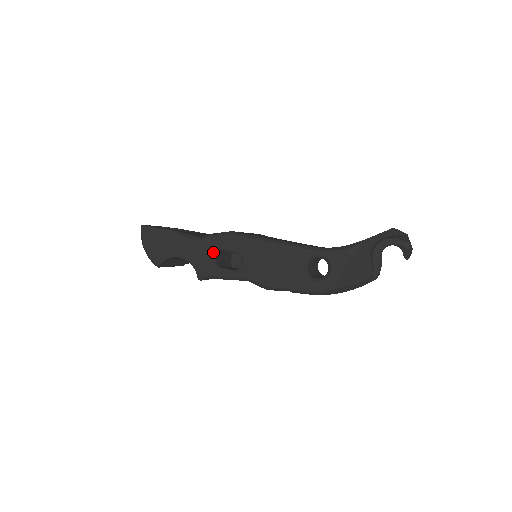
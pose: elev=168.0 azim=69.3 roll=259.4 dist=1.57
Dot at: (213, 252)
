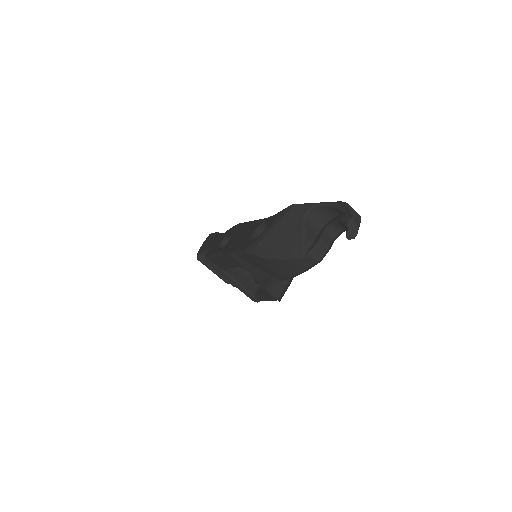
Dot at: (223, 239)
